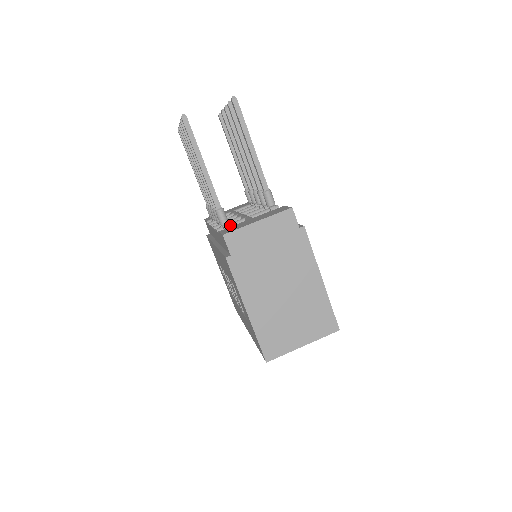
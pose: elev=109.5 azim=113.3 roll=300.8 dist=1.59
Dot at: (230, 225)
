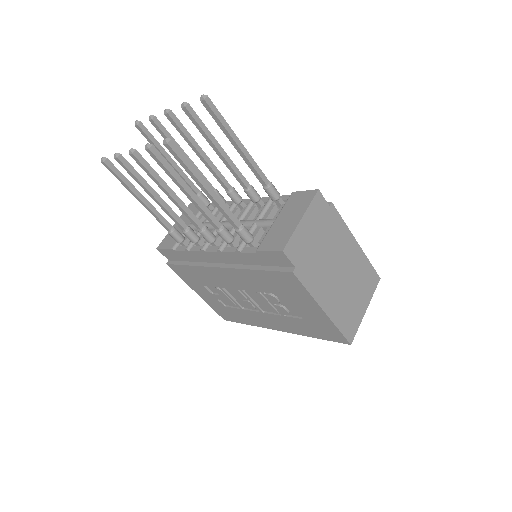
Dot at: occluded
